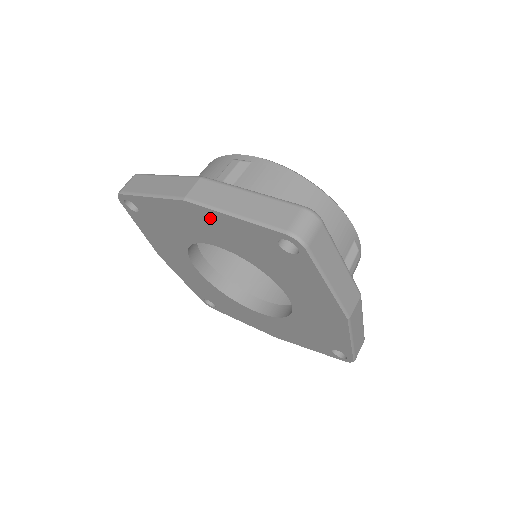
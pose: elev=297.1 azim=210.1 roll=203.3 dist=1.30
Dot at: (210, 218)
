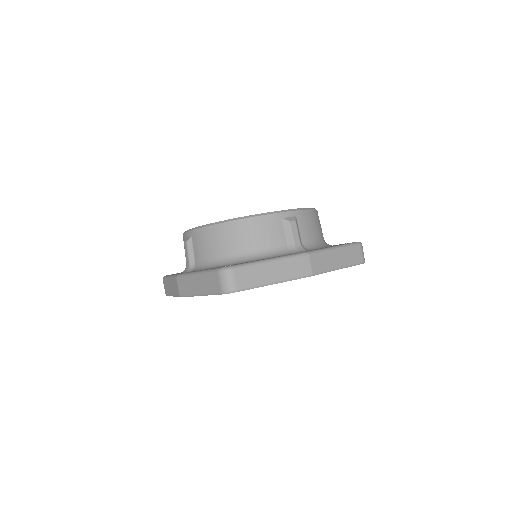
Dot at: occluded
